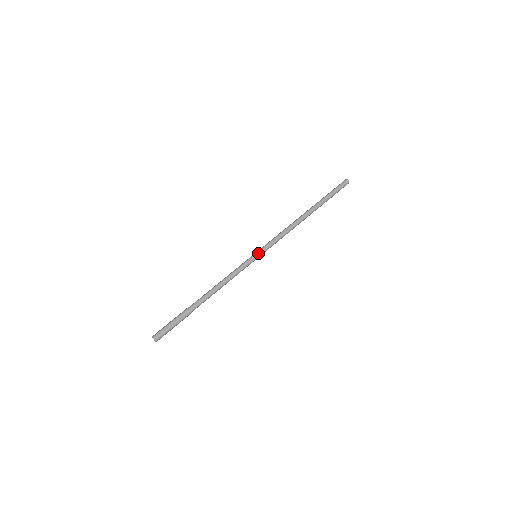
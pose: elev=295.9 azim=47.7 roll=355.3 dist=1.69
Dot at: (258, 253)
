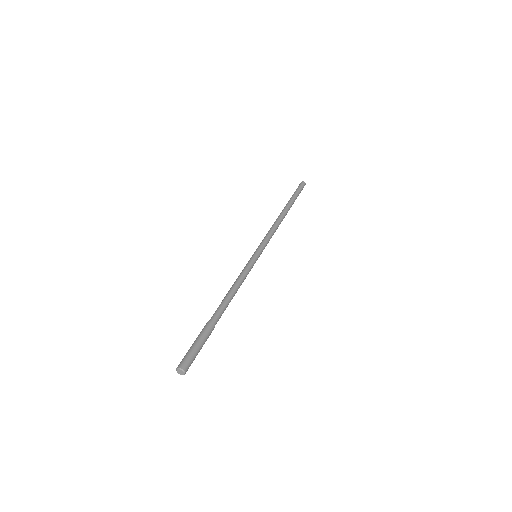
Dot at: (255, 252)
